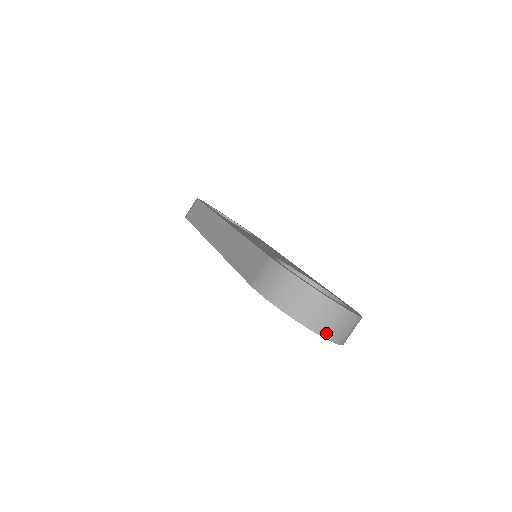
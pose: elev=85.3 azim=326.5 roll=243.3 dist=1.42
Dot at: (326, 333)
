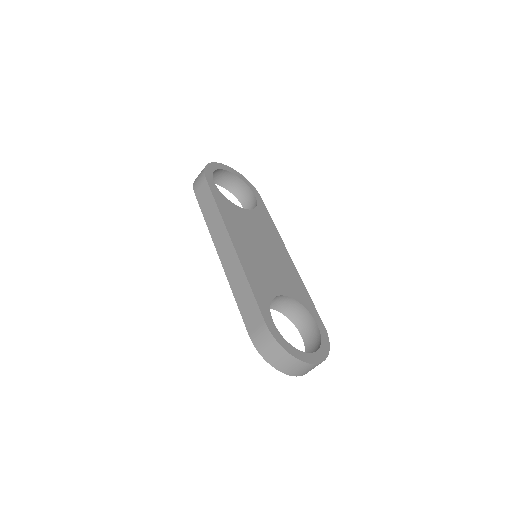
Dot at: (300, 375)
